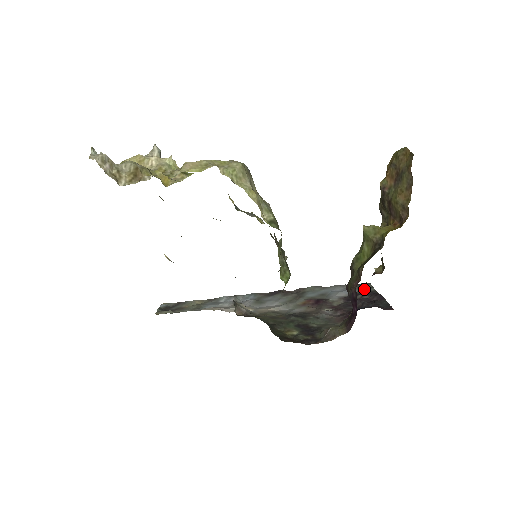
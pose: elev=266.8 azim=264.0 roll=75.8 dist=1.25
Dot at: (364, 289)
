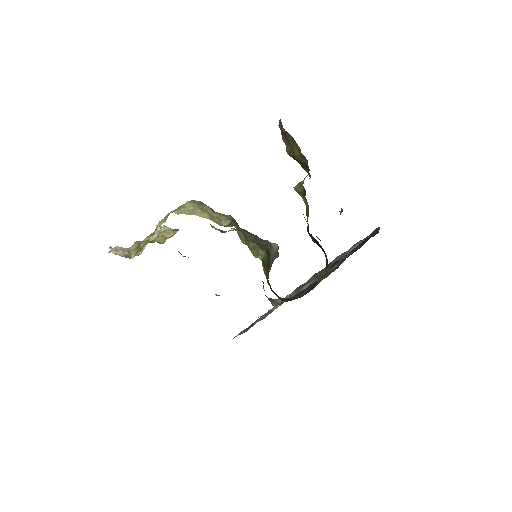
Dot at: occluded
